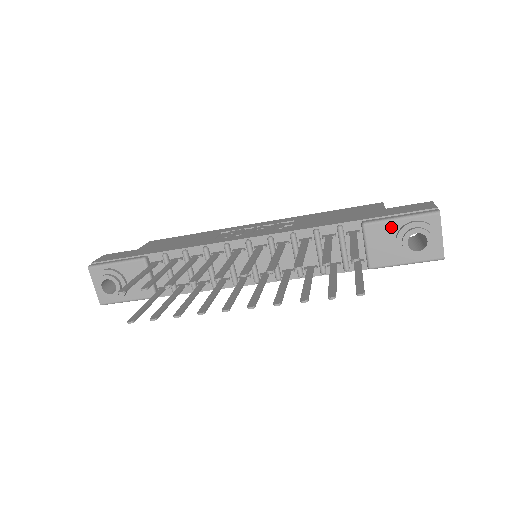
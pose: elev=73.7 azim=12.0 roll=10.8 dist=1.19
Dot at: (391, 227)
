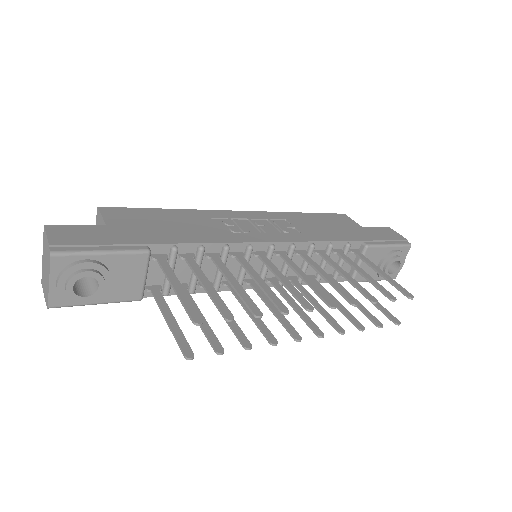
Dot at: (382, 252)
